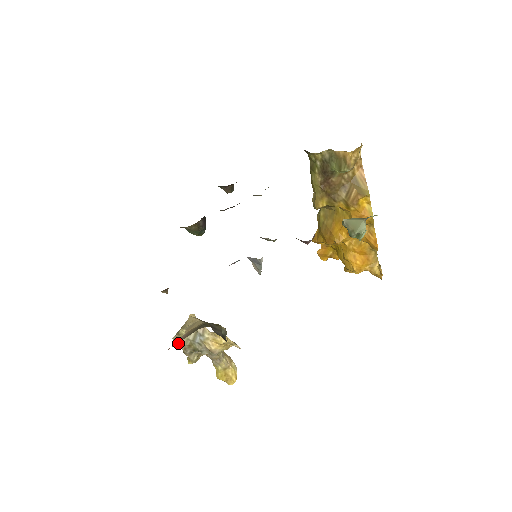
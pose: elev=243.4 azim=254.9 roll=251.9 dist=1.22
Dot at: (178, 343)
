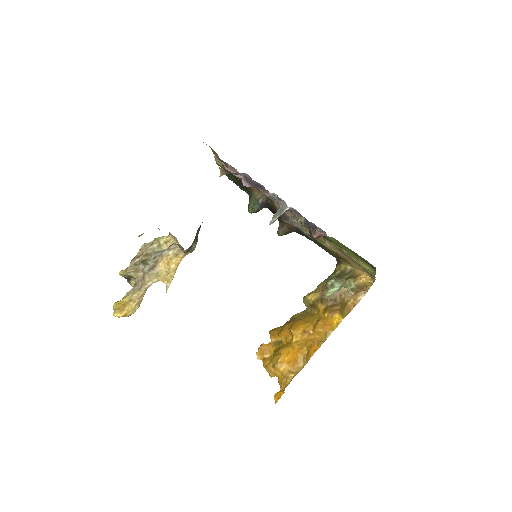
Dot at: (142, 249)
